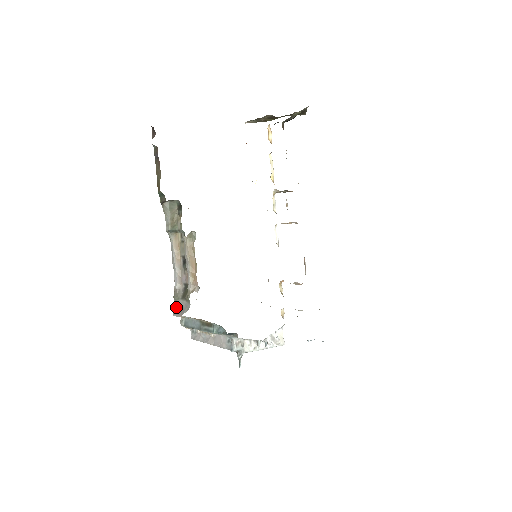
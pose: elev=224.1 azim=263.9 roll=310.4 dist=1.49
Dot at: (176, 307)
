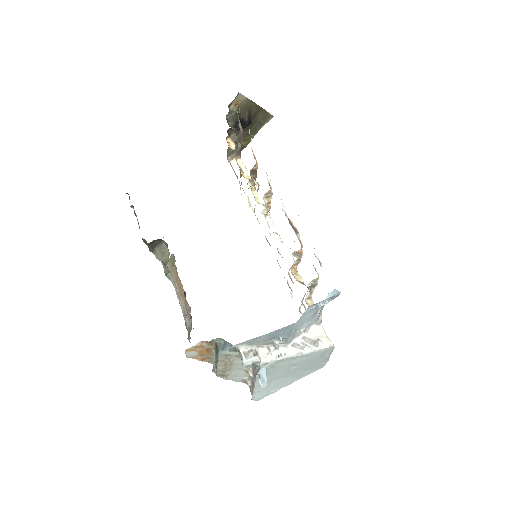
Dot at: occluded
